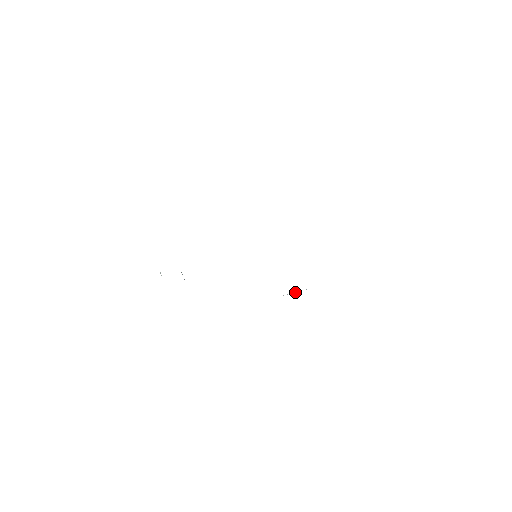
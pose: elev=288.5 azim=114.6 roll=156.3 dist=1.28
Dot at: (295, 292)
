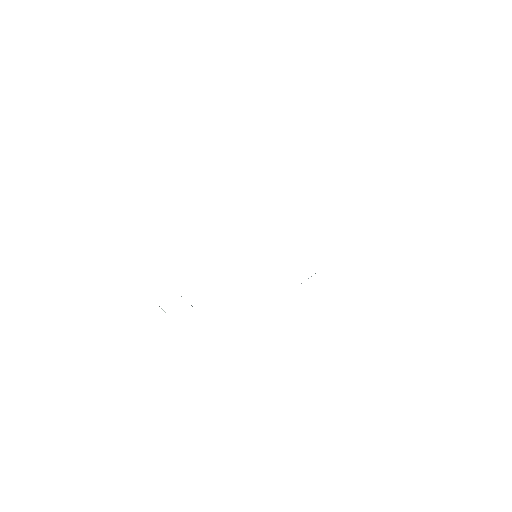
Dot at: (311, 276)
